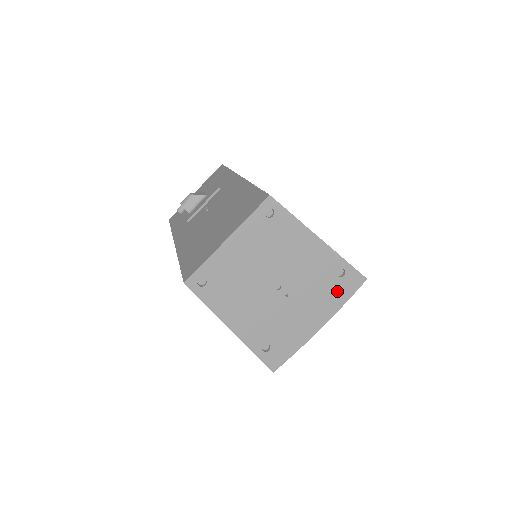
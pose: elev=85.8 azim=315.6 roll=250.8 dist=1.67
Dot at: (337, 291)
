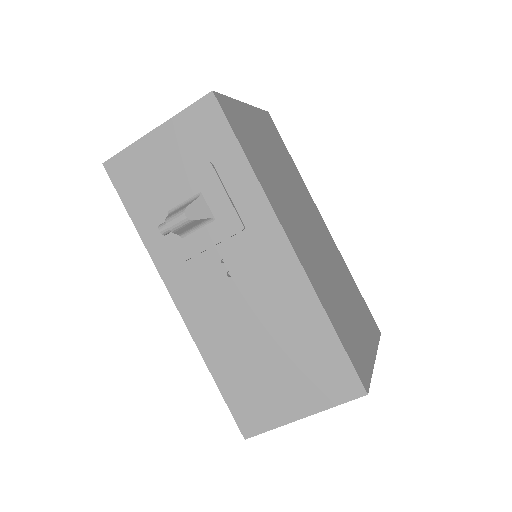
Dot at: occluded
